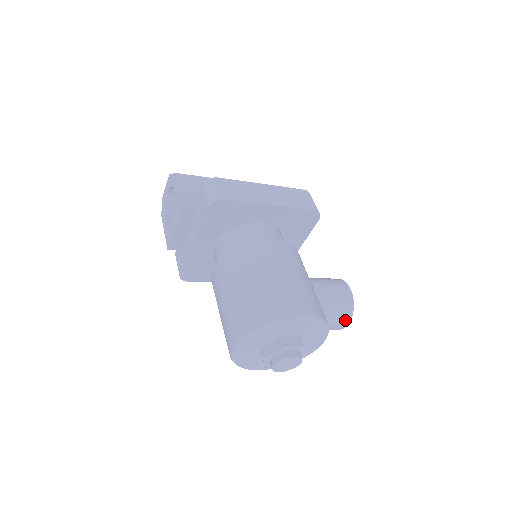
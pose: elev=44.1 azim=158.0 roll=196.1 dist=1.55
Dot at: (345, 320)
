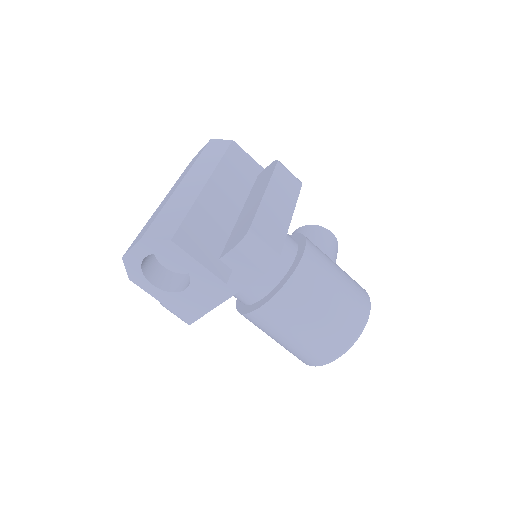
Dot at: occluded
